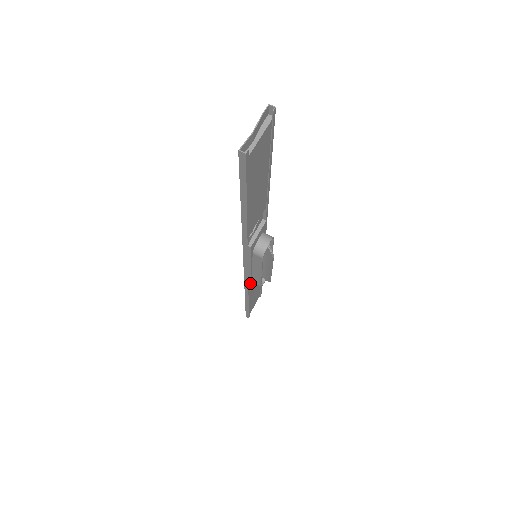
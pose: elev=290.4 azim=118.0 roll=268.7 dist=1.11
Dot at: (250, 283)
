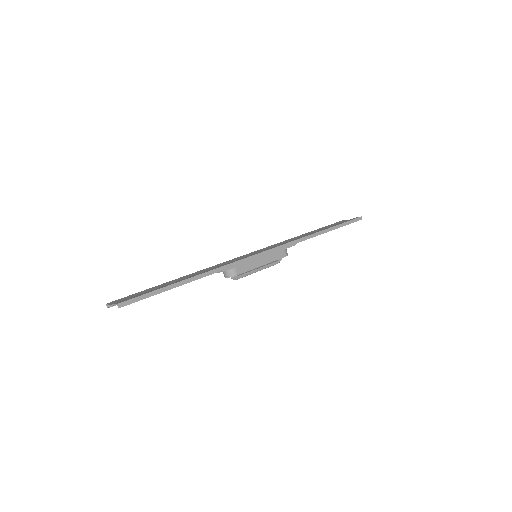
Dot at: occluded
